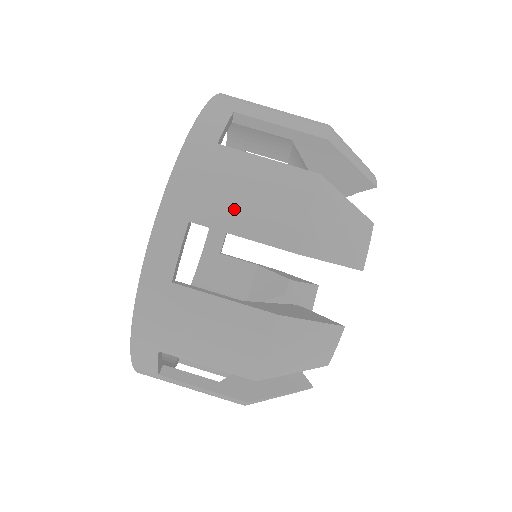
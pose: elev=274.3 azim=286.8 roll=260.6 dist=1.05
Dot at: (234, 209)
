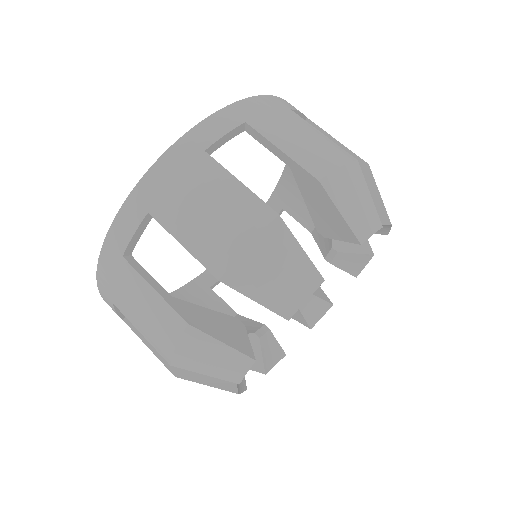
Dot at: (284, 134)
